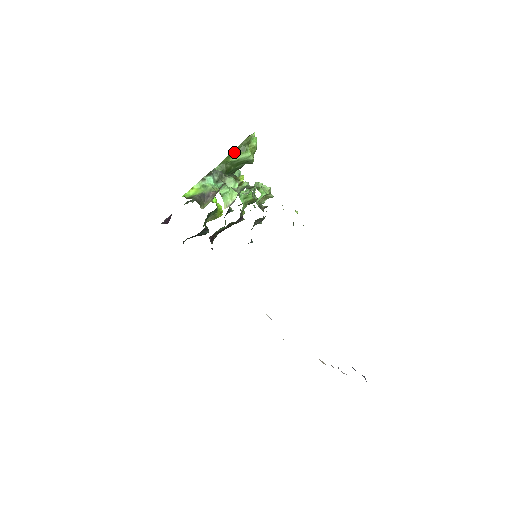
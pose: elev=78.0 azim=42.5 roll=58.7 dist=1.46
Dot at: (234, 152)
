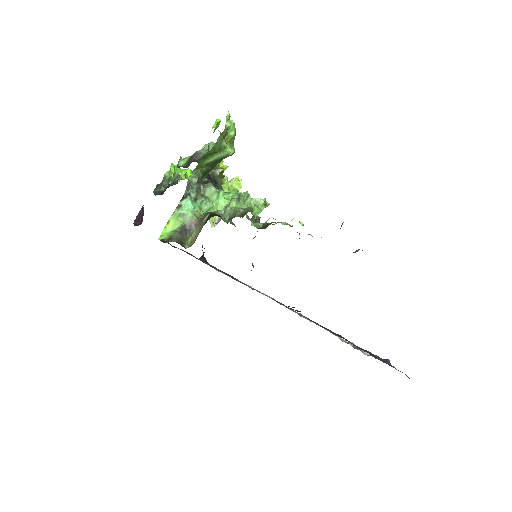
Dot at: (209, 154)
